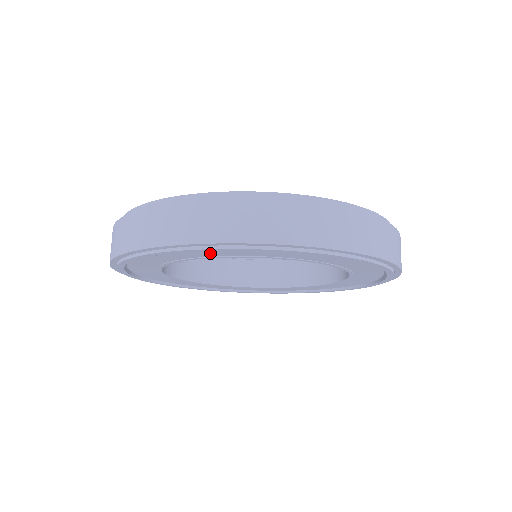
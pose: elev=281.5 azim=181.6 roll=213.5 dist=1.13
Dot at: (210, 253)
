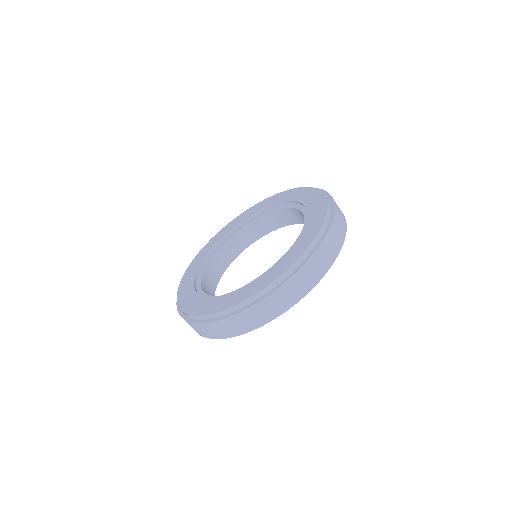
Dot at: occluded
